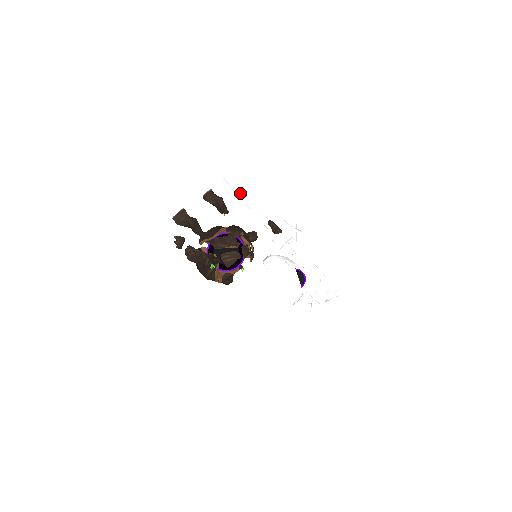
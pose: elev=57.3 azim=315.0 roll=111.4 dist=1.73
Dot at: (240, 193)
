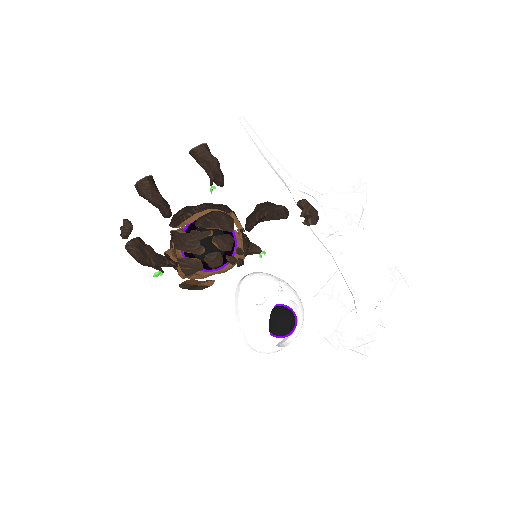
Dot at: (261, 147)
